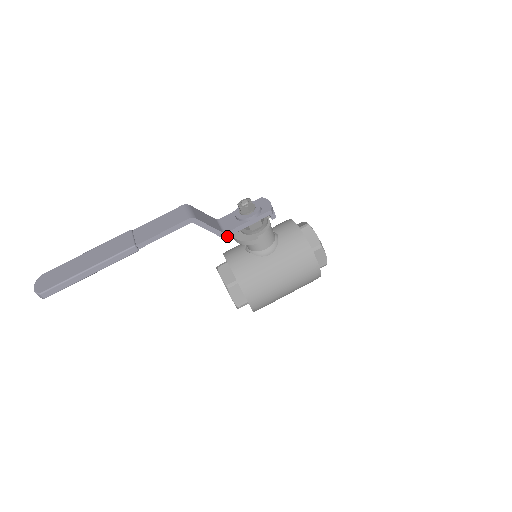
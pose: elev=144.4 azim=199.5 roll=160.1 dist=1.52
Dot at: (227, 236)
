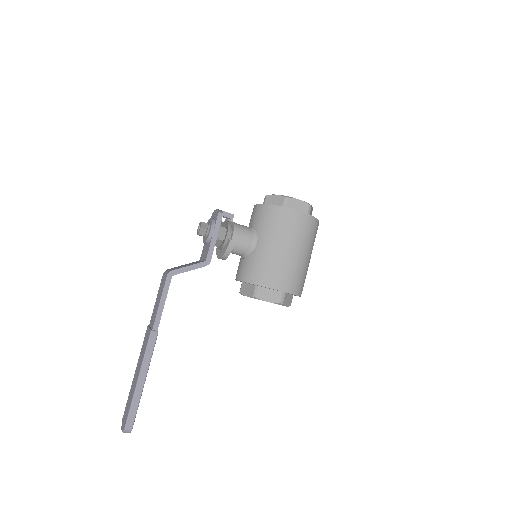
Dot at: (210, 261)
